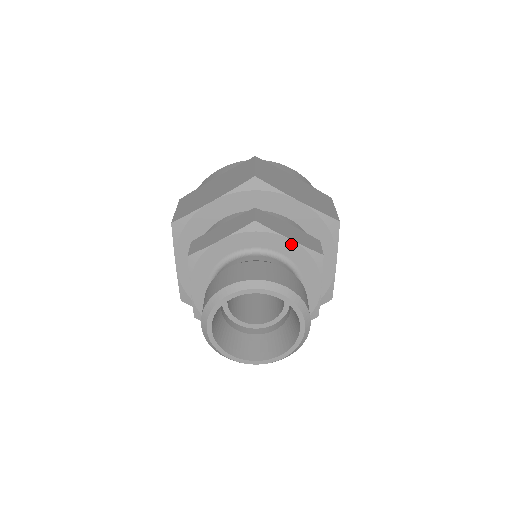
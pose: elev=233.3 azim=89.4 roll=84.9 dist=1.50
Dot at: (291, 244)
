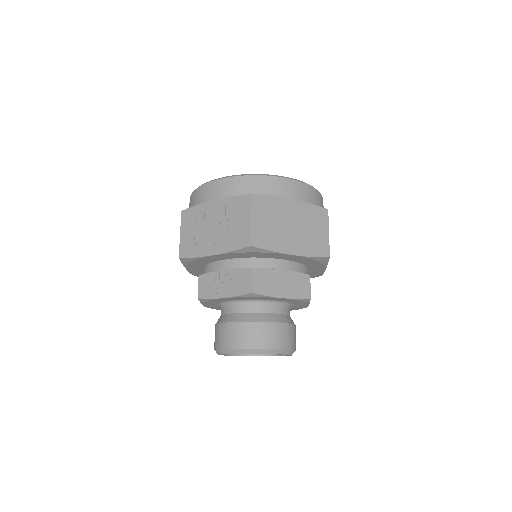
Dot at: (305, 306)
